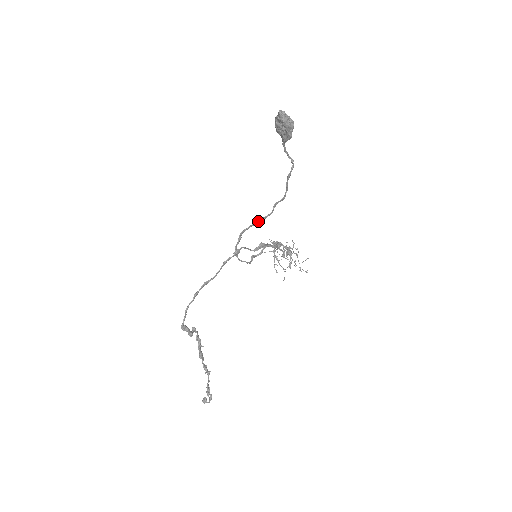
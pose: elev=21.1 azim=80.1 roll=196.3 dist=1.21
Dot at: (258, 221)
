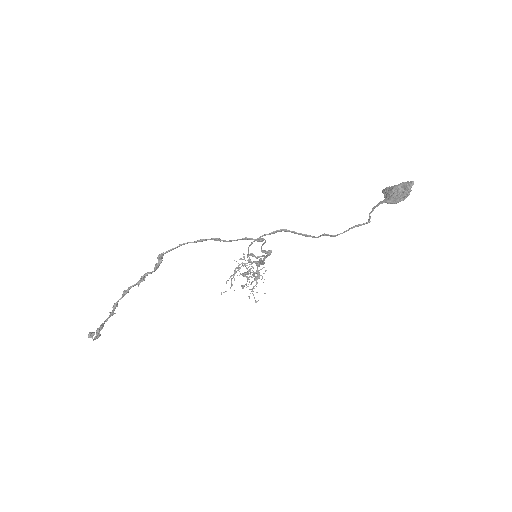
Dot at: occluded
